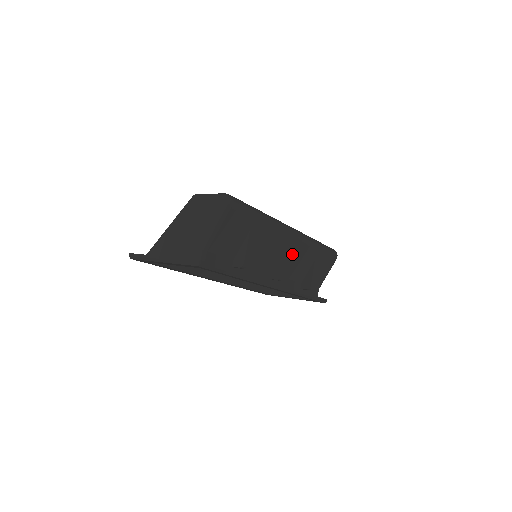
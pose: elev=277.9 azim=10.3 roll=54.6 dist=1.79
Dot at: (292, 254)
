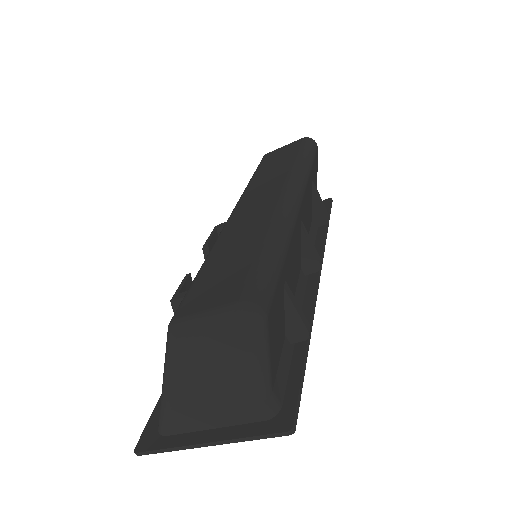
Dot at: (303, 219)
